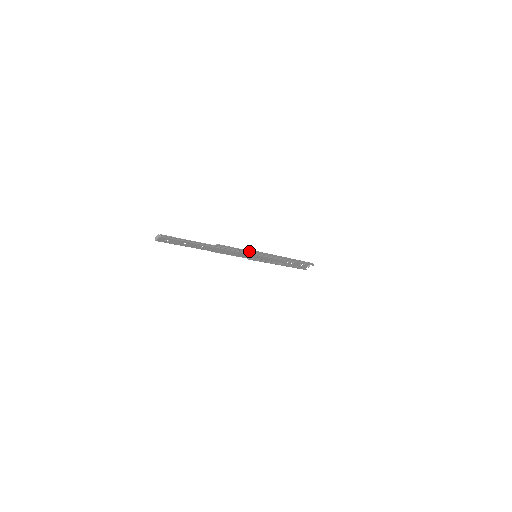
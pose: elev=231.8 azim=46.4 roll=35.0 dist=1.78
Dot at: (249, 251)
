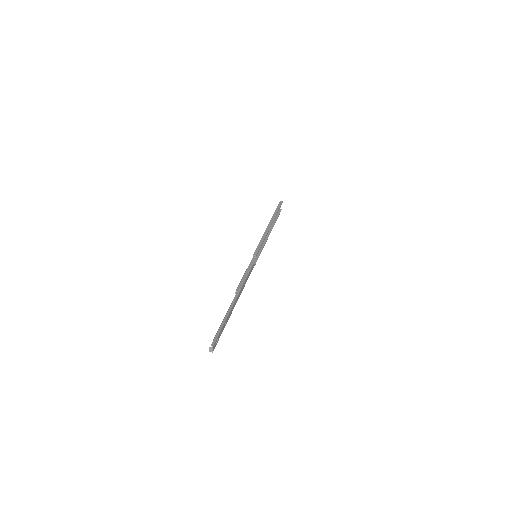
Dot at: (251, 261)
